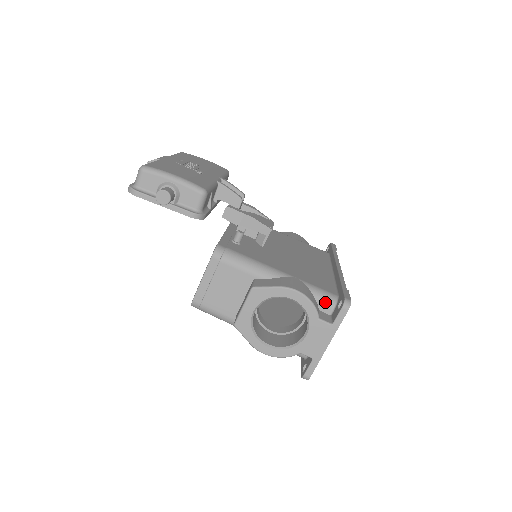
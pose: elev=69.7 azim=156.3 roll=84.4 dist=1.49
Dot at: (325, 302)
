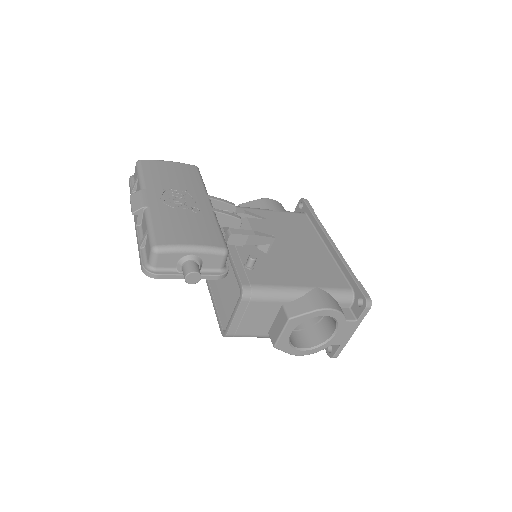
Dot at: (345, 300)
